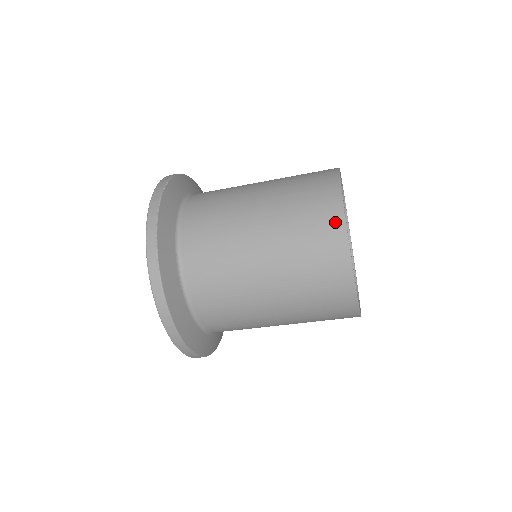
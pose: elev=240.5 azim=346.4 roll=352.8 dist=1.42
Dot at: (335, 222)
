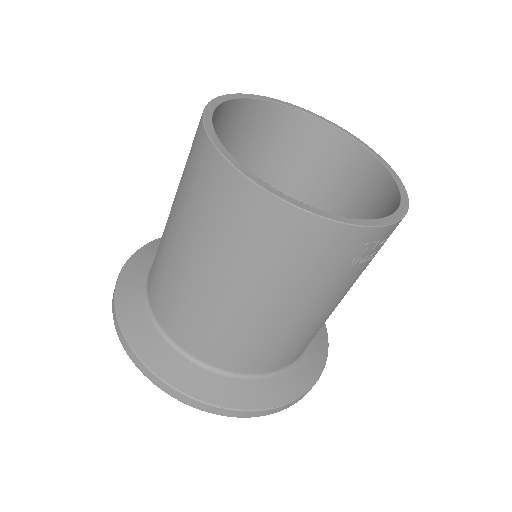
Dot at: (199, 138)
